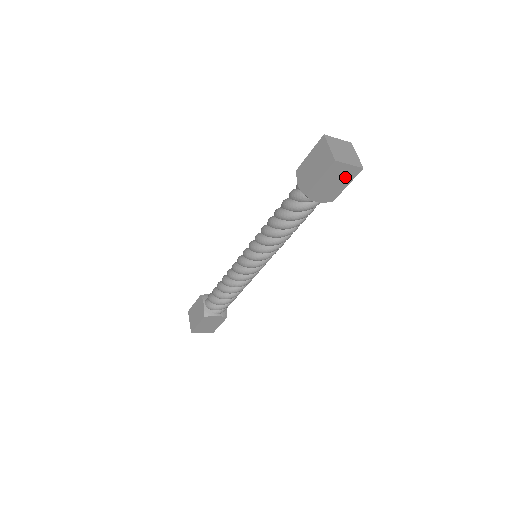
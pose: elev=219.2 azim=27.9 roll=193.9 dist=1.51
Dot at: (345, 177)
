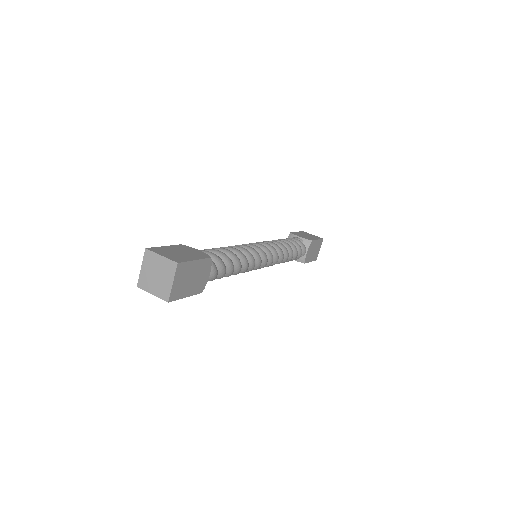
Dot at: (186, 273)
